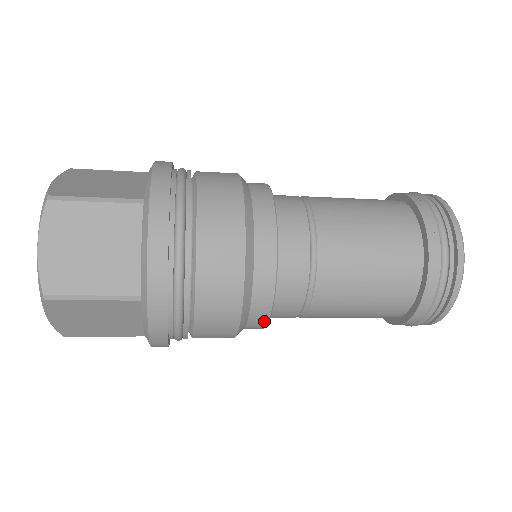
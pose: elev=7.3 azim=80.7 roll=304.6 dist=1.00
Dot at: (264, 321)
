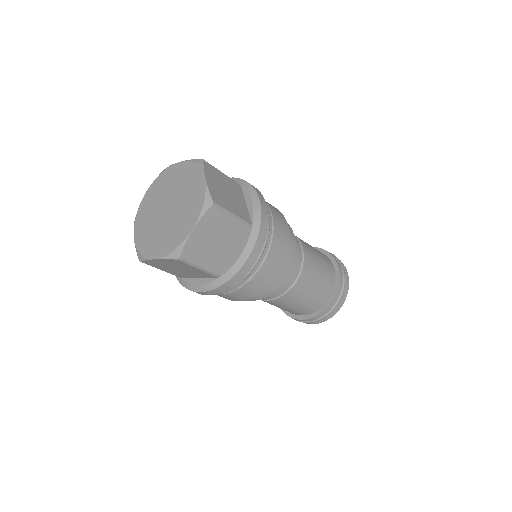
Dot at: (249, 300)
